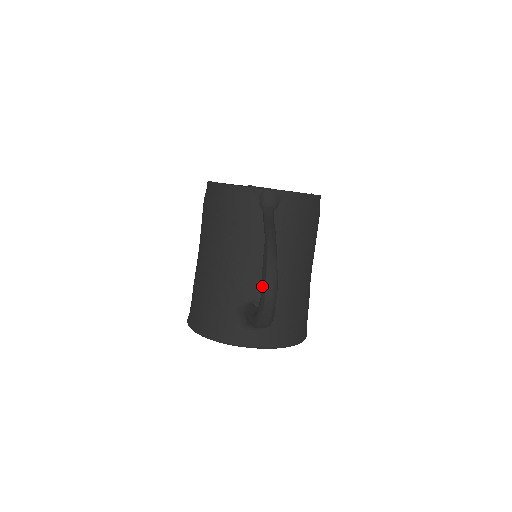
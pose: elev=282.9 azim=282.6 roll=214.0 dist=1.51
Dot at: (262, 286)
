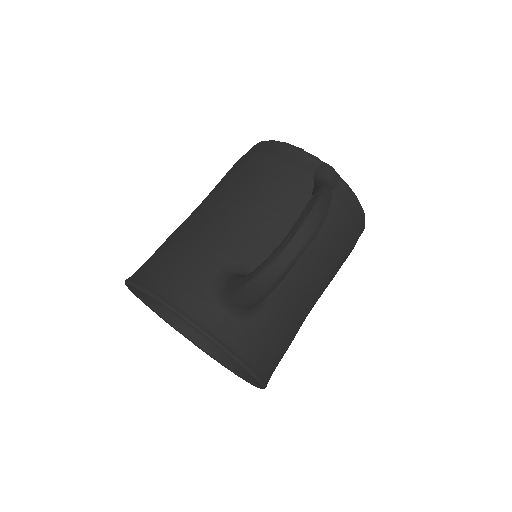
Dot at: (297, 222)
